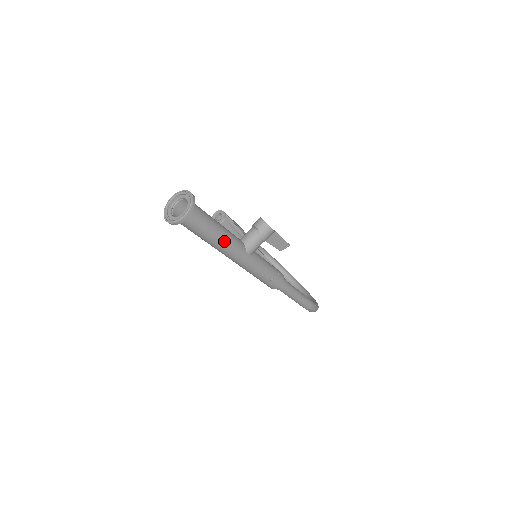
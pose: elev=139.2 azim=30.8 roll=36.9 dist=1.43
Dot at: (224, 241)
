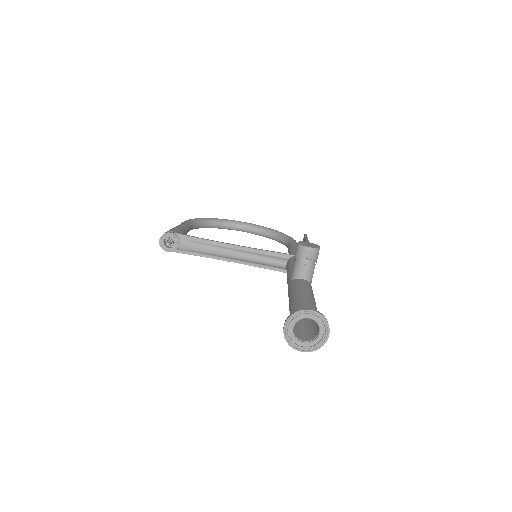
Dot at: occluded
